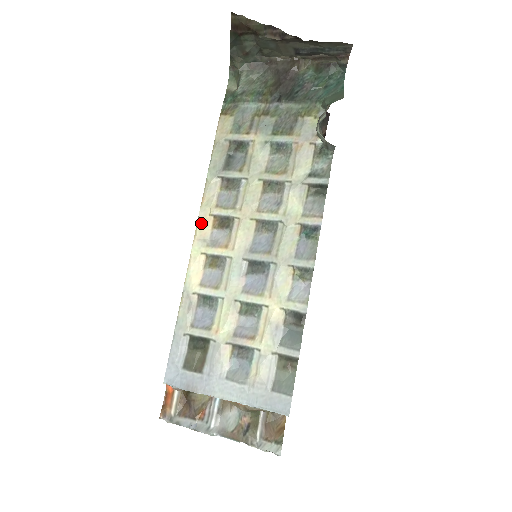
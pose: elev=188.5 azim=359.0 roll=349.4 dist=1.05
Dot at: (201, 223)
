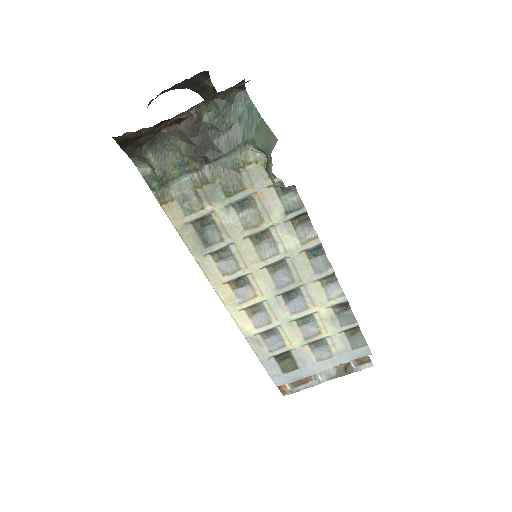
Dot at: (221, 293)
